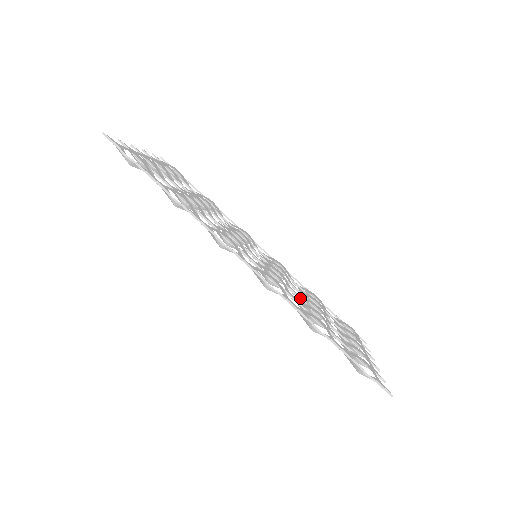
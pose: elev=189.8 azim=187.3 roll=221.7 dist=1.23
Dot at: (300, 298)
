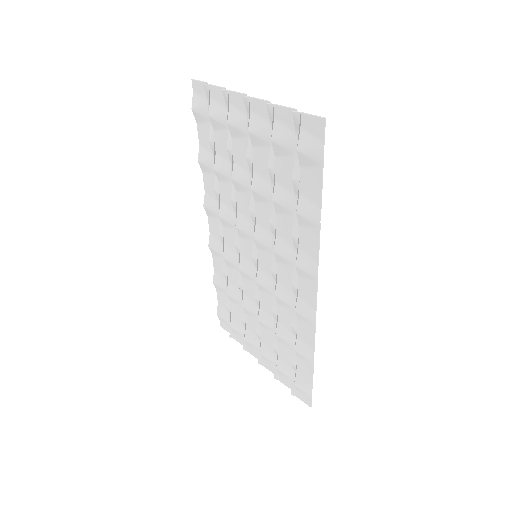
Dot at: occluded
